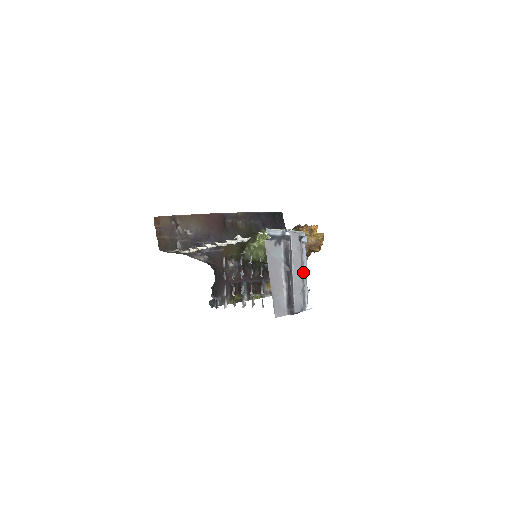
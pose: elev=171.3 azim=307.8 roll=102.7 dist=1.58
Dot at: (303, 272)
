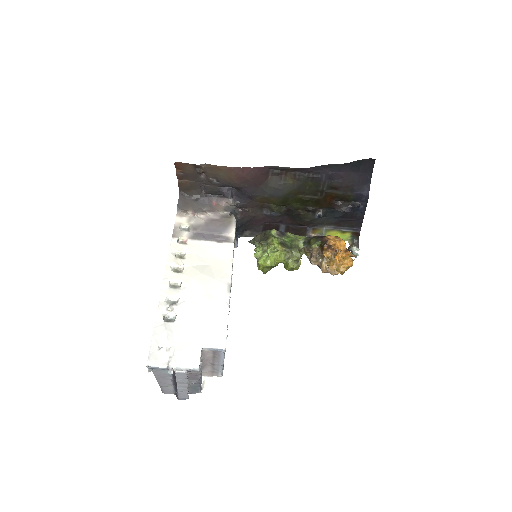
Dot at: (199, 380)
